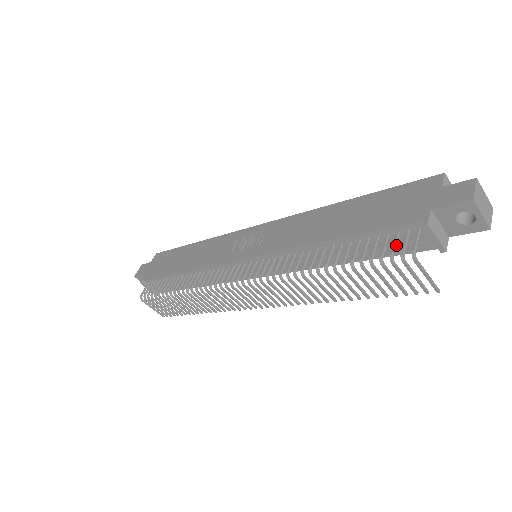
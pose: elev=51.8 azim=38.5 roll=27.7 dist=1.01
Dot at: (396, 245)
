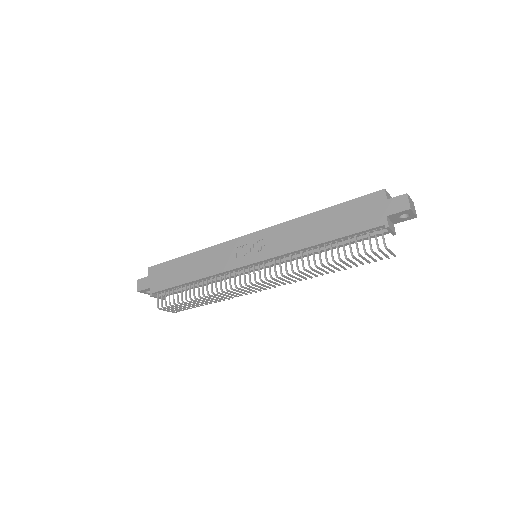
Dot at: occluded
